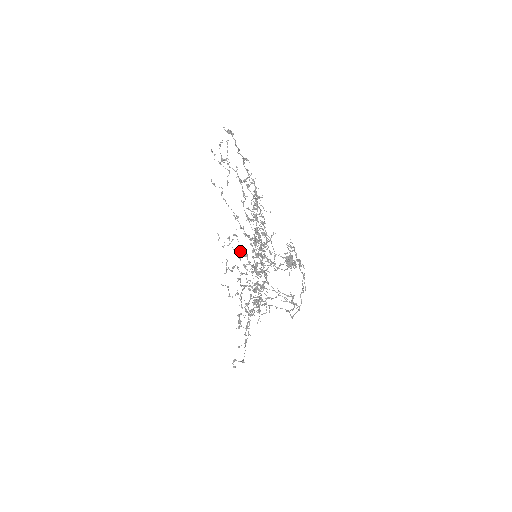
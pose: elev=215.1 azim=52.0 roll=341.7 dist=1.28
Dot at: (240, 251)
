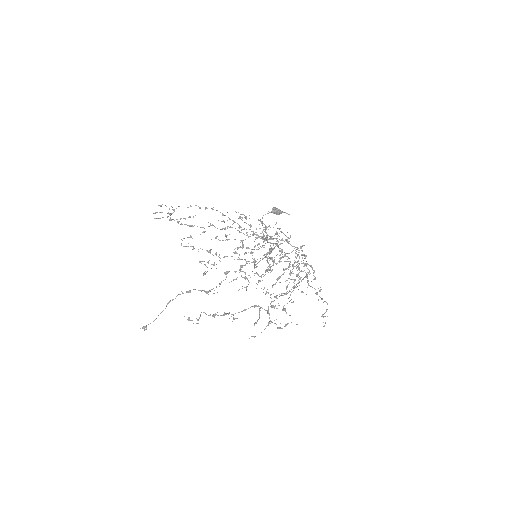
Dot at: (252, 231)
